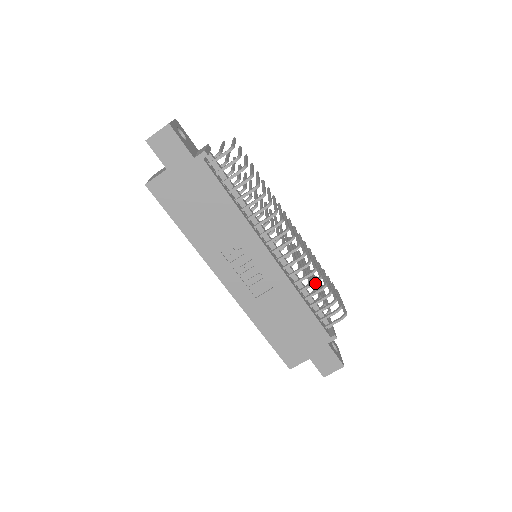
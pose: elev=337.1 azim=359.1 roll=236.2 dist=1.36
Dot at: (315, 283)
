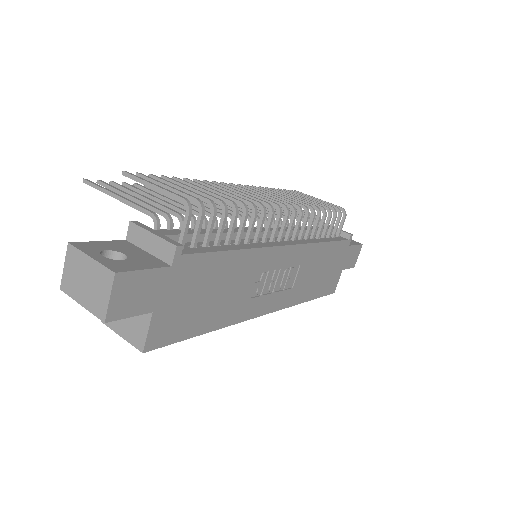
Dot at: occluded
